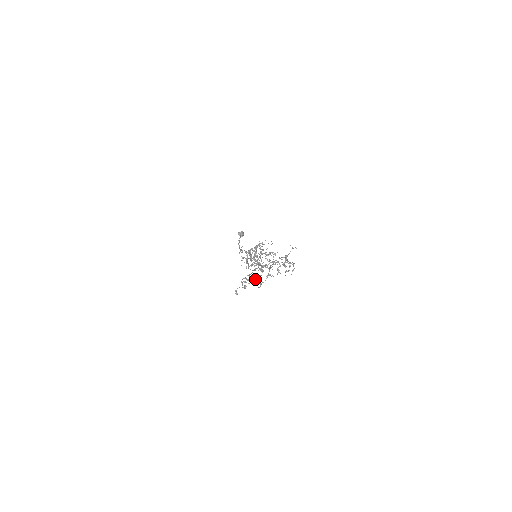
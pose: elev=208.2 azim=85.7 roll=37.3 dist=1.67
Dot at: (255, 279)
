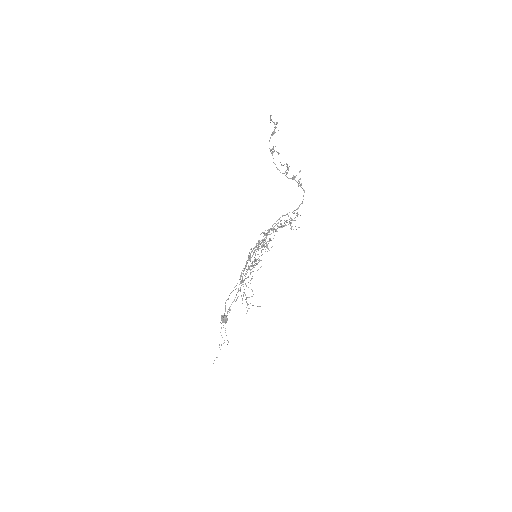
Dot at: occluded
